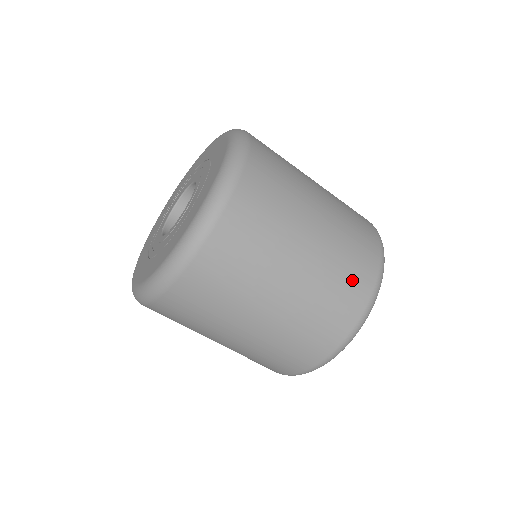
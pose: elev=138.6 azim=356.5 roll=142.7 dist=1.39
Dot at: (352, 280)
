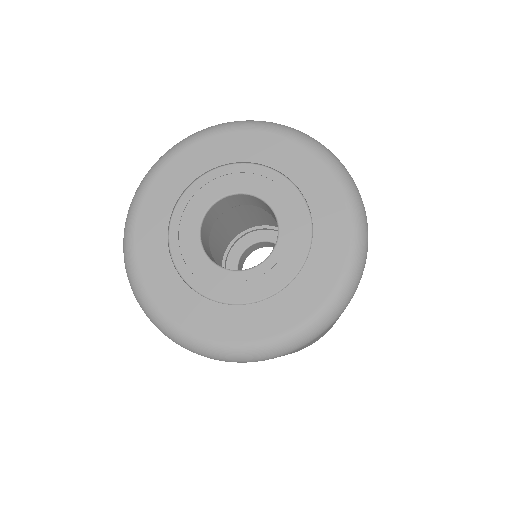
Dot at: occluded
